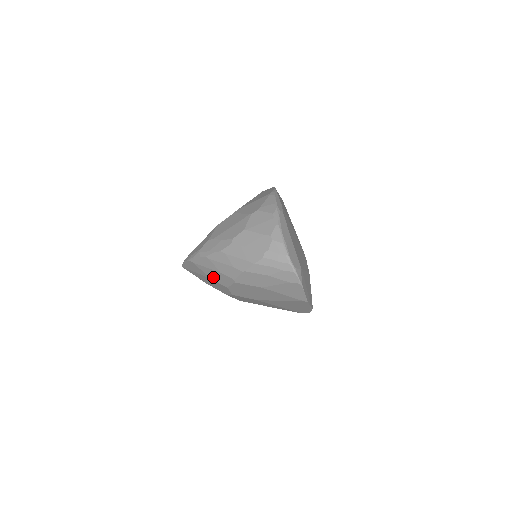
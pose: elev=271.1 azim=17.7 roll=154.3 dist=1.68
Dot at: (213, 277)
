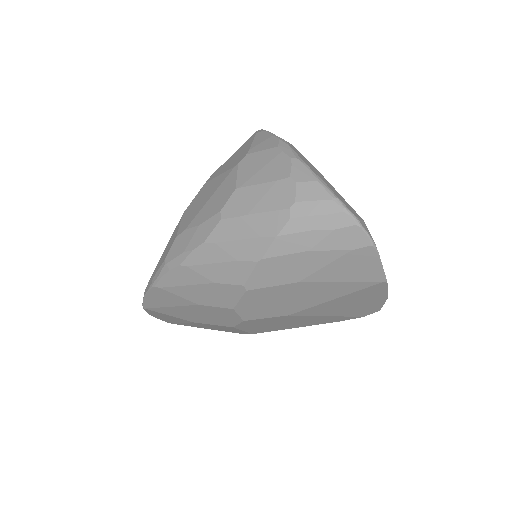
Dot at: (202, 299)
